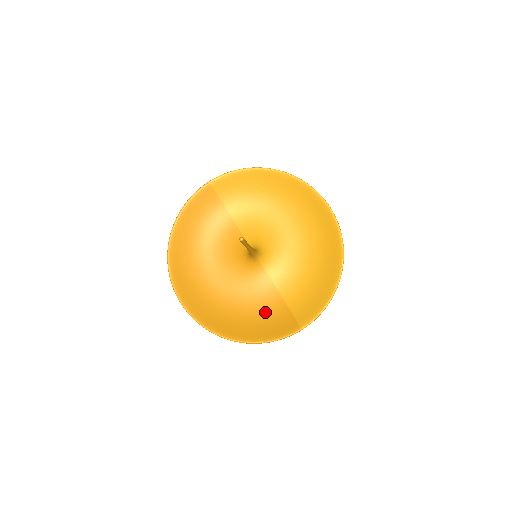
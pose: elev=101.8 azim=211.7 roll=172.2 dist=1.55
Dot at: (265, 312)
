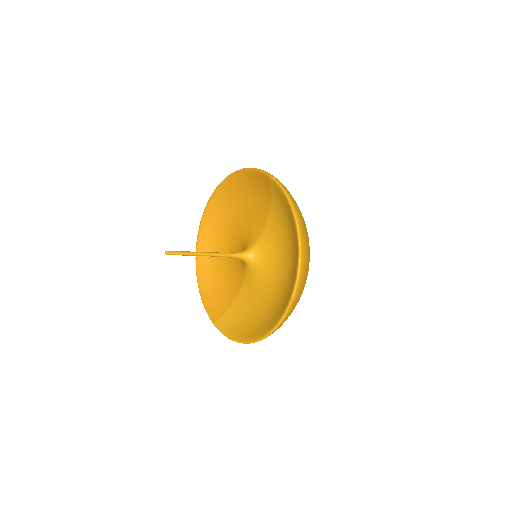
Dot at: (225, 287)
